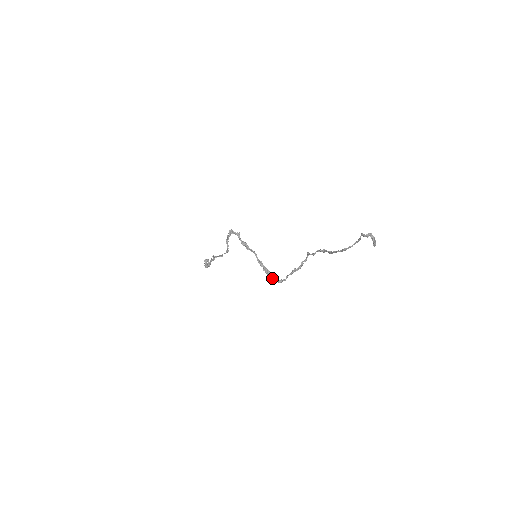
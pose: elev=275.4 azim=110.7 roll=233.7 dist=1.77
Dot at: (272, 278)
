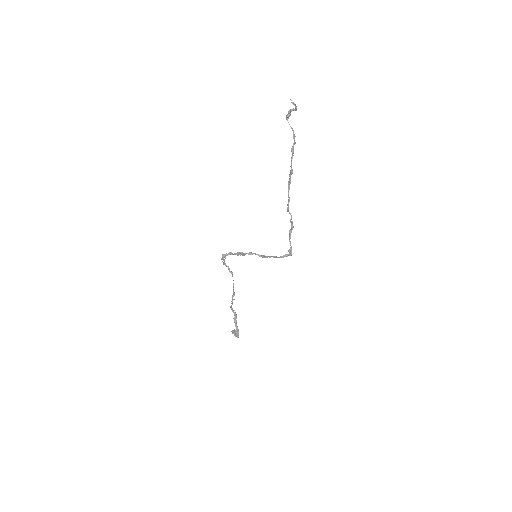
Dot at: (281, 257)
